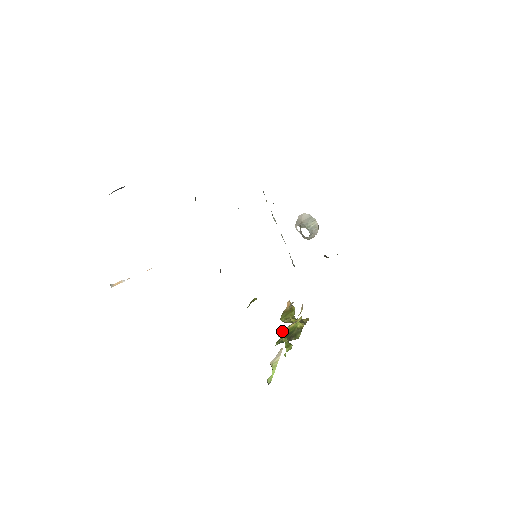
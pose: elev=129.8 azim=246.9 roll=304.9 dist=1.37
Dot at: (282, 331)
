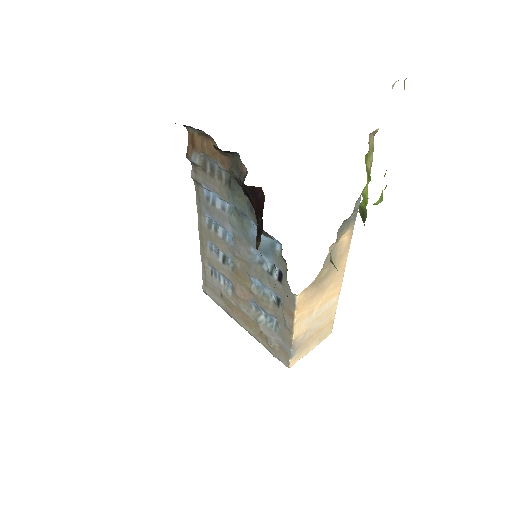
Dot at: occluded
